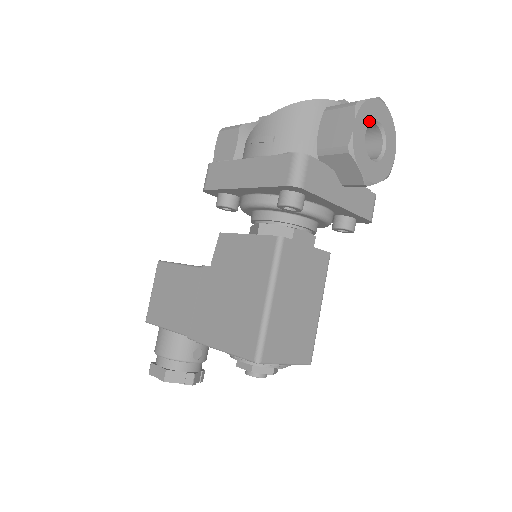
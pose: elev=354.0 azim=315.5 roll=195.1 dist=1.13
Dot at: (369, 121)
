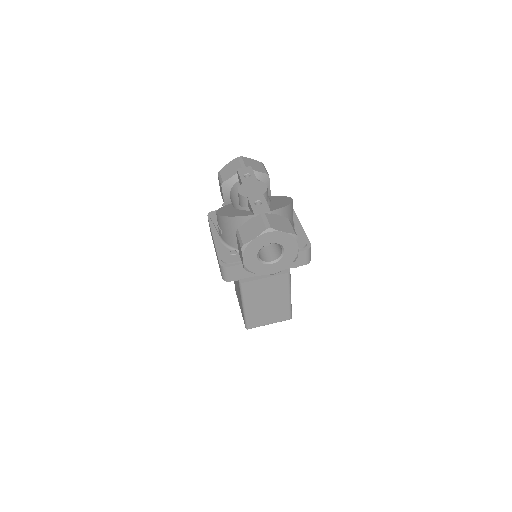
Dot at: (258, 249)
